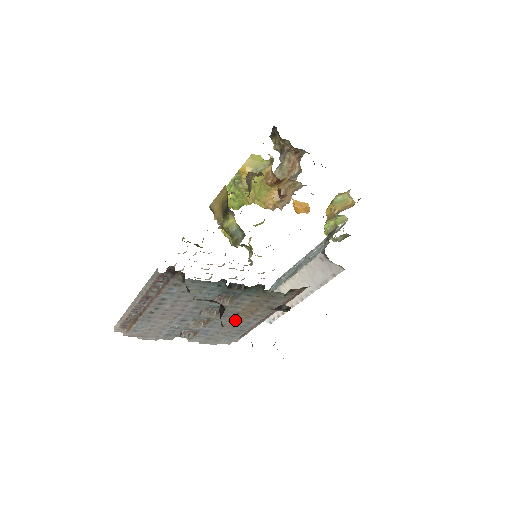
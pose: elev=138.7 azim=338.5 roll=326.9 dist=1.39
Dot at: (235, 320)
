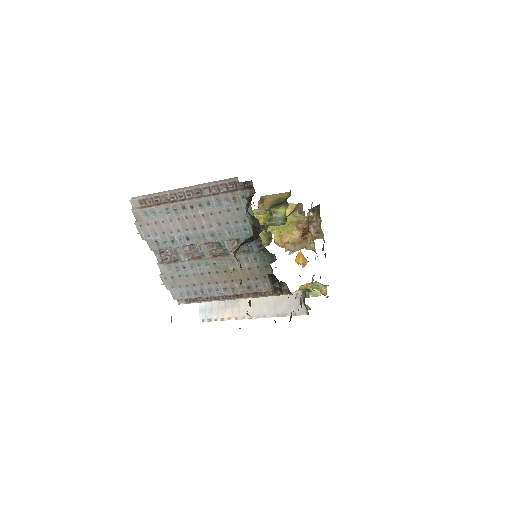
Dot at: (214, 276)
